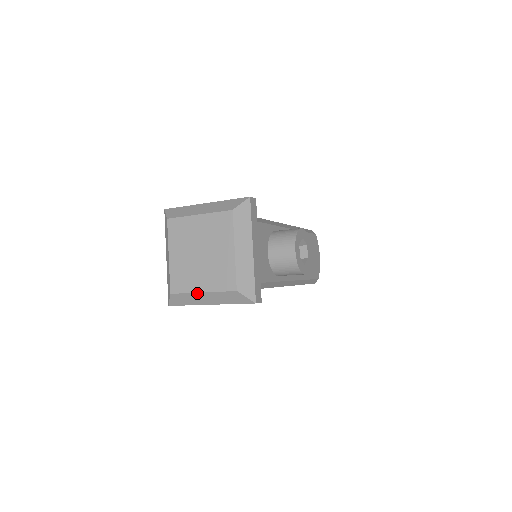
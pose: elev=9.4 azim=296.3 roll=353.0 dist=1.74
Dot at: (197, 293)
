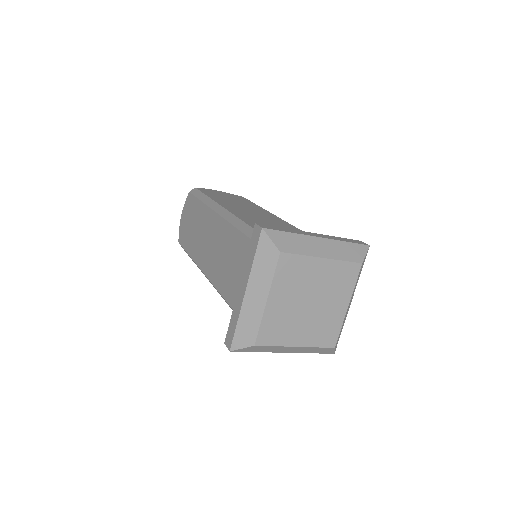
Dot at: (289, 347)
